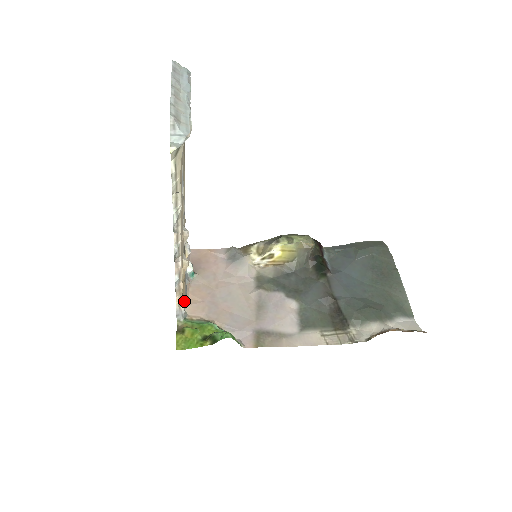
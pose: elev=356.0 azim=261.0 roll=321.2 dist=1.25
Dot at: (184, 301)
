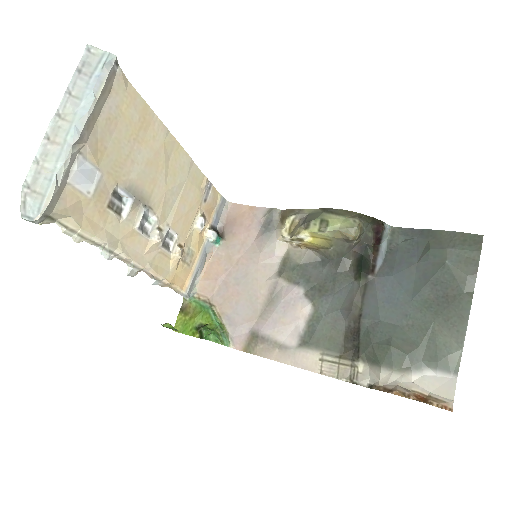
Dot at: (190, 281)
